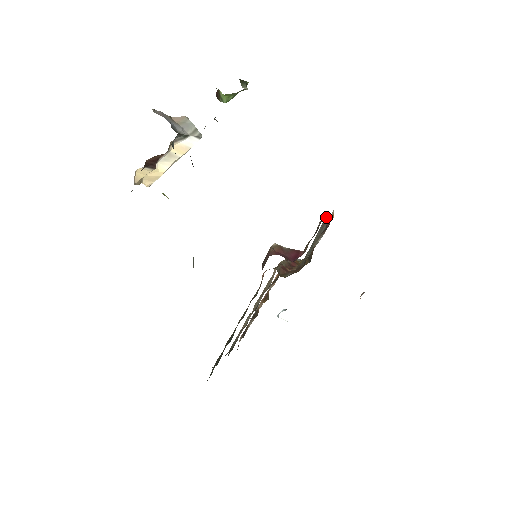
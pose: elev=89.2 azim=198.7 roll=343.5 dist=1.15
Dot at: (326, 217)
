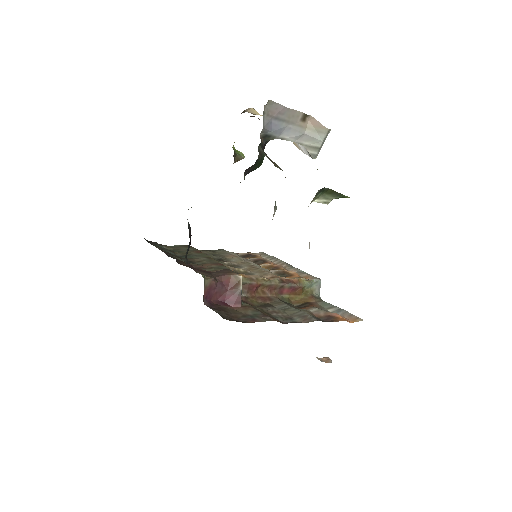
Dot at: (314, 318)
